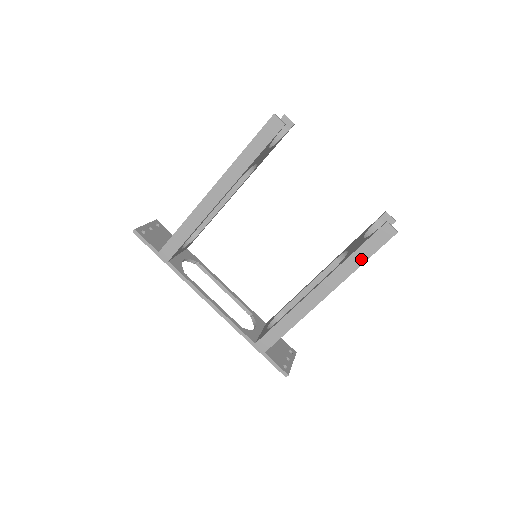
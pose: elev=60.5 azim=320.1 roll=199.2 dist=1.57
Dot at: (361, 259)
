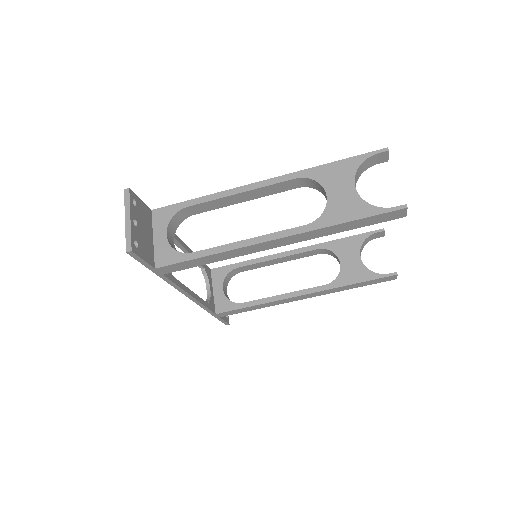
Dot at: (356, 287)
